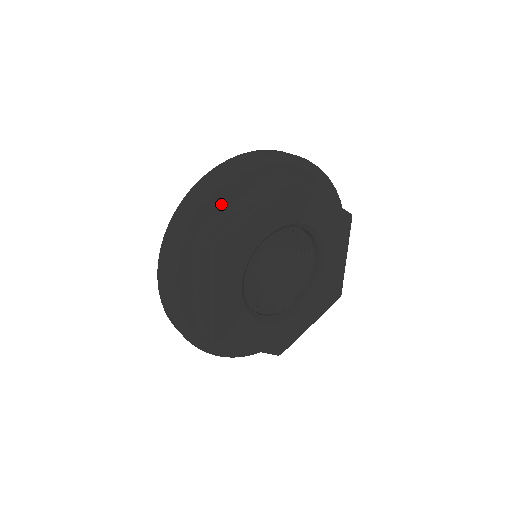
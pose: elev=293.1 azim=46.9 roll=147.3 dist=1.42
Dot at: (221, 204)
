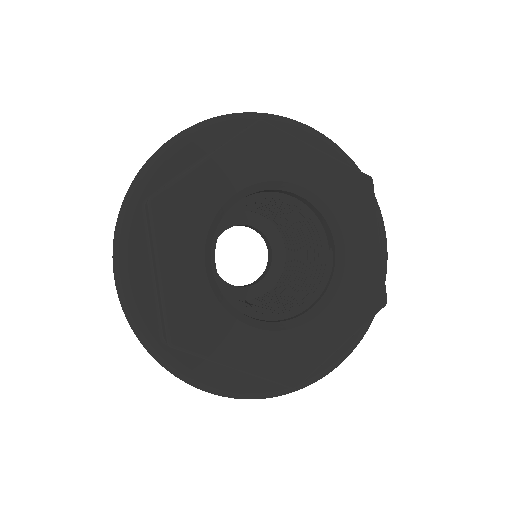
Dot at: (144, 296)
